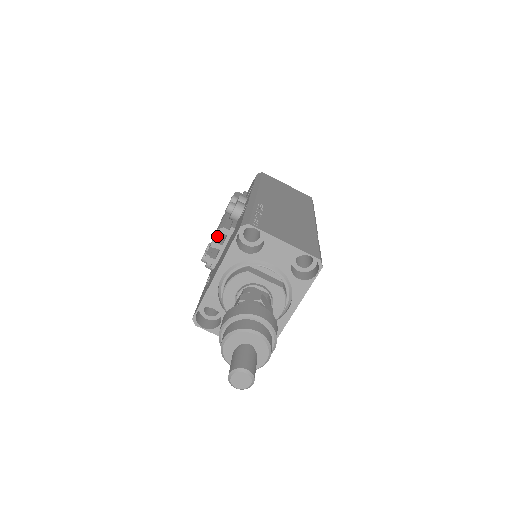
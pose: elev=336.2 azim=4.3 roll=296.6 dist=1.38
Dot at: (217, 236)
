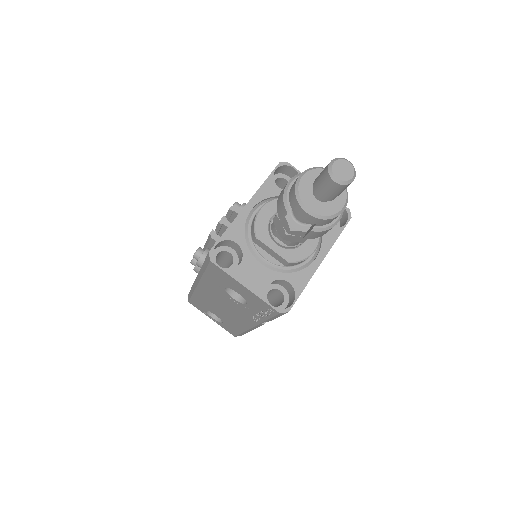
Dot at: occluded
